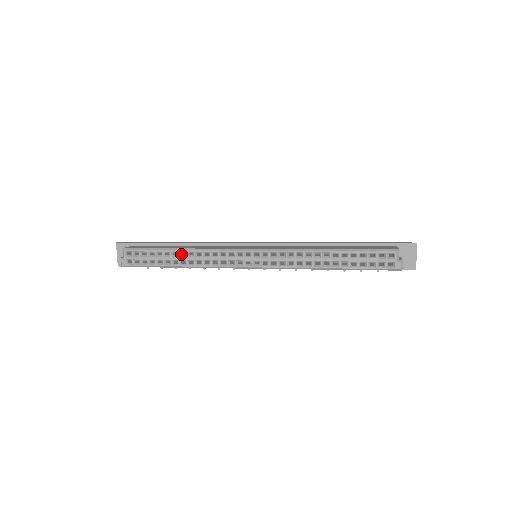
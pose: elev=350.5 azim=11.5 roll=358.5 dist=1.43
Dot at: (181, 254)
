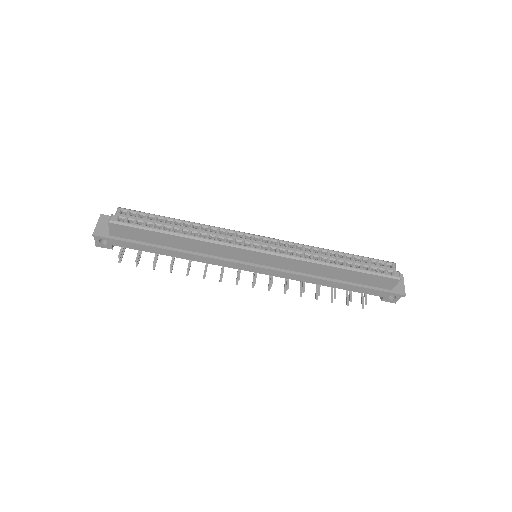
Dot at: (184, 226)
